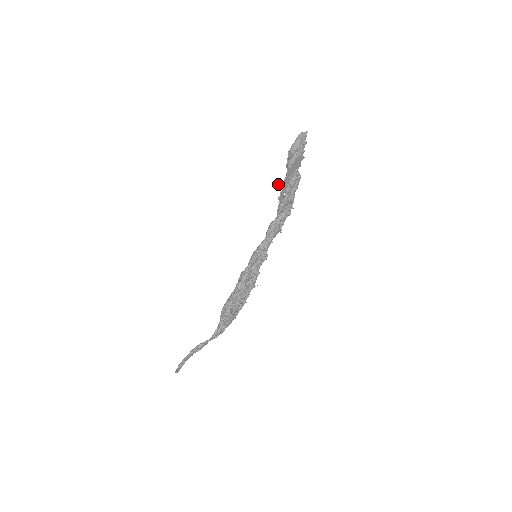
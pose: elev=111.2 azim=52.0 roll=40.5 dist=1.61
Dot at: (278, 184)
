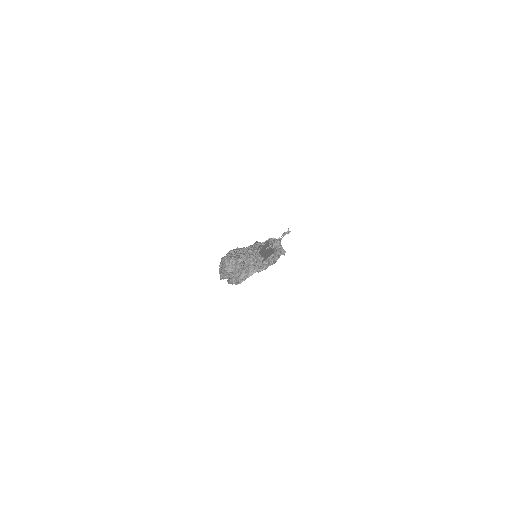
Dot at: occluded
